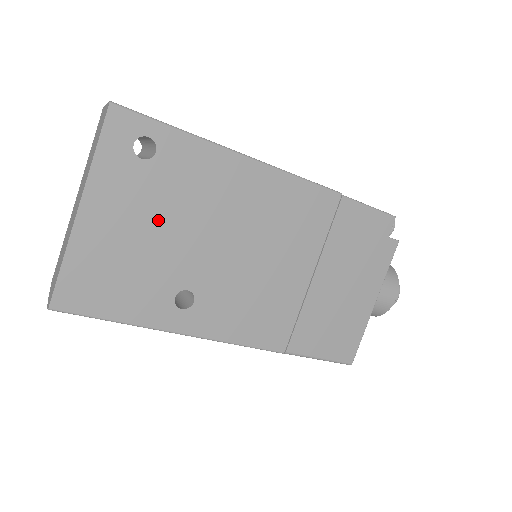
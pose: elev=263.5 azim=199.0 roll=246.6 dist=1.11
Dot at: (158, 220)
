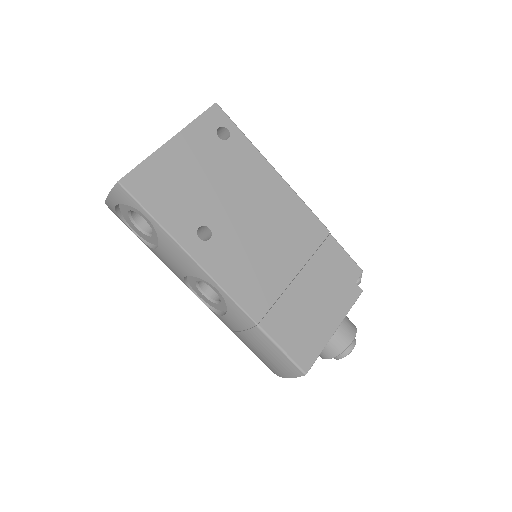
Dot at: (212, 174)
